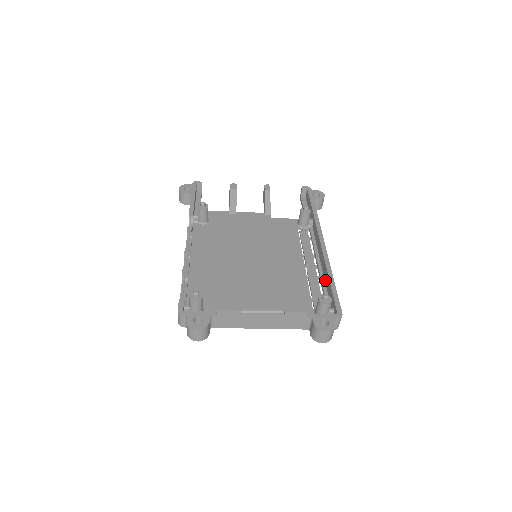
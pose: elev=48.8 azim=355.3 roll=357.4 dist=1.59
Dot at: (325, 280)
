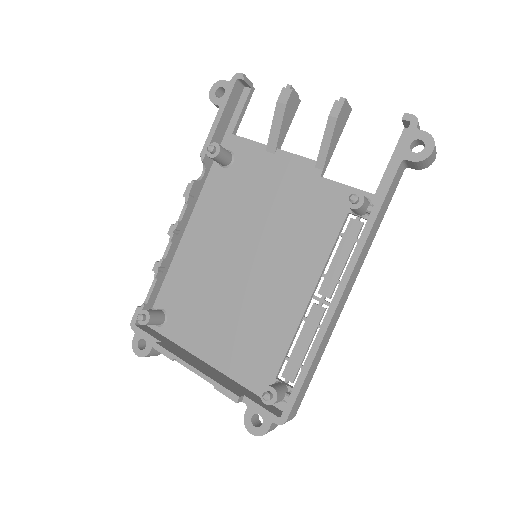
Dot at: occluded
